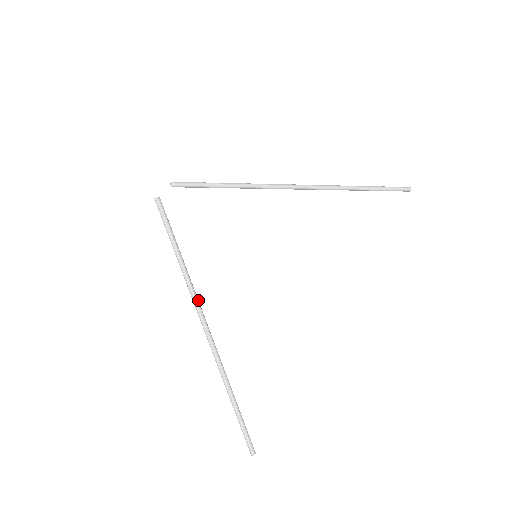
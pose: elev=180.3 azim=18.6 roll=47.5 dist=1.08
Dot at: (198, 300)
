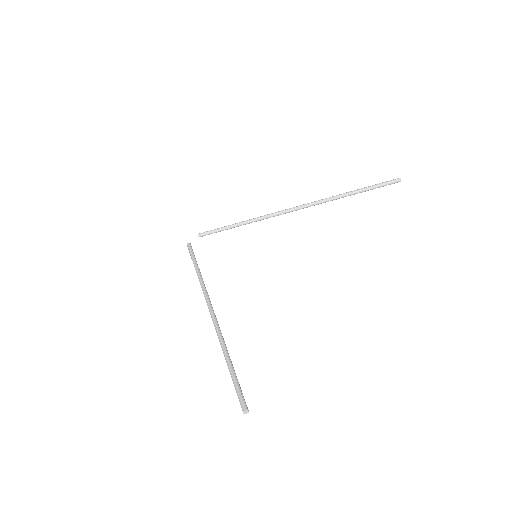
Dot at: (207, 292)
